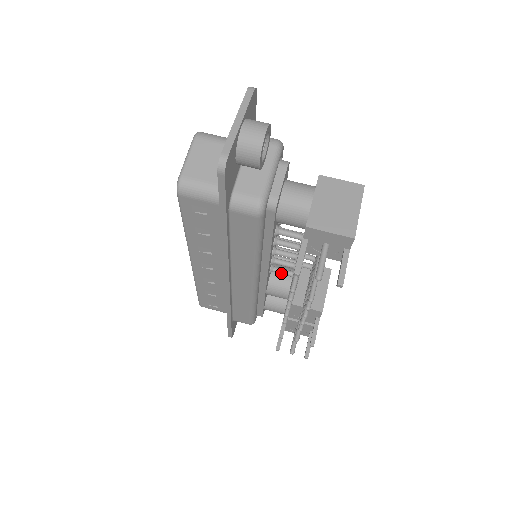
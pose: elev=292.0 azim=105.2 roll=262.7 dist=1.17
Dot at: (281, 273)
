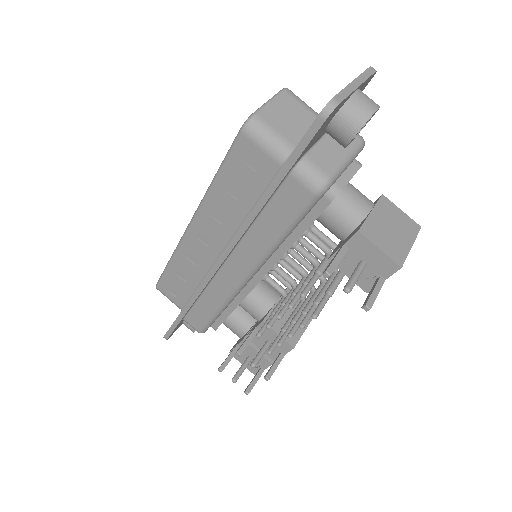
Dot at: (273, 286)
